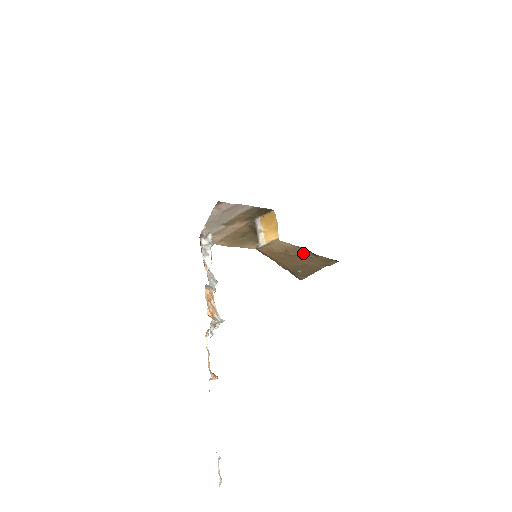
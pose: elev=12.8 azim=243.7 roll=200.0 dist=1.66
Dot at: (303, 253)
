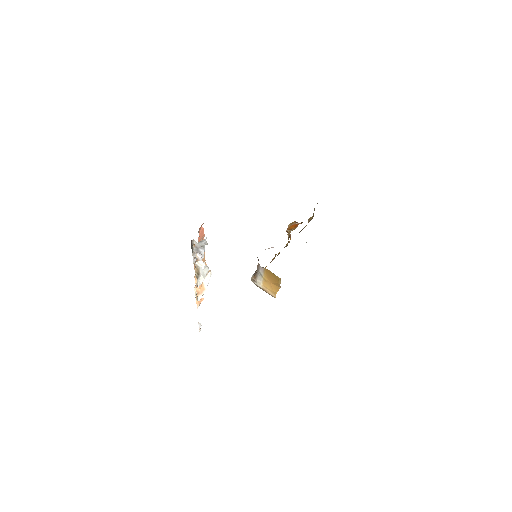
Dot at: occluded
